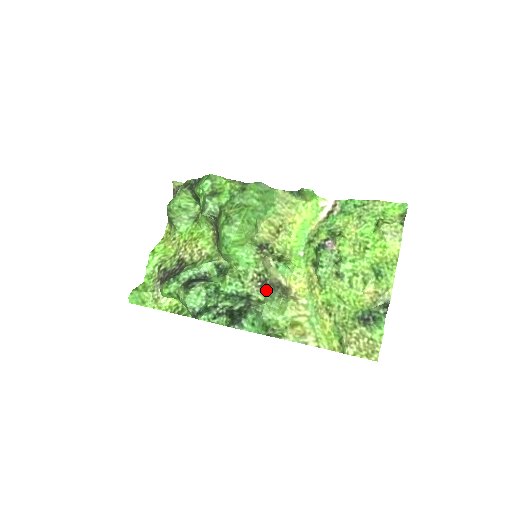
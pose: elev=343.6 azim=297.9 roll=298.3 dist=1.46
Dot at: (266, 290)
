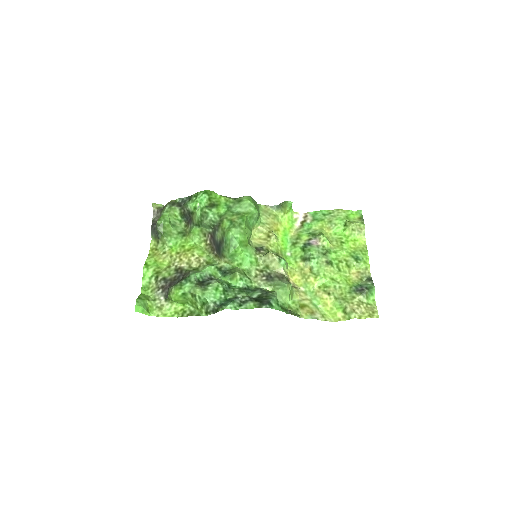
Dot at: (272, 282)
